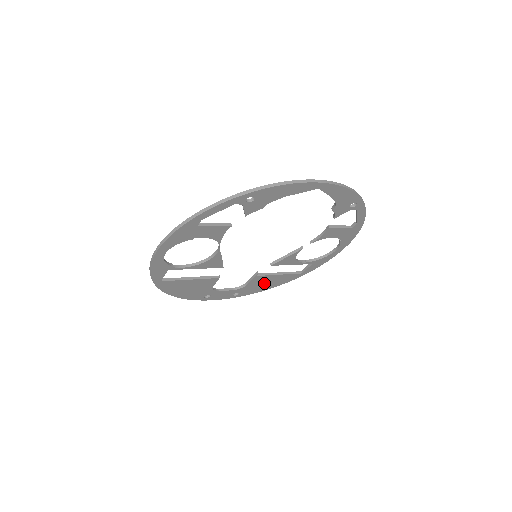
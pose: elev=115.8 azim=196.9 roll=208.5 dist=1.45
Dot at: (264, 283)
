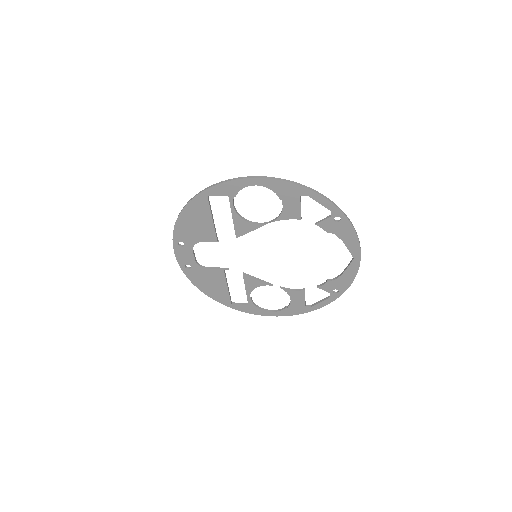
Dot at: (211, 281)
